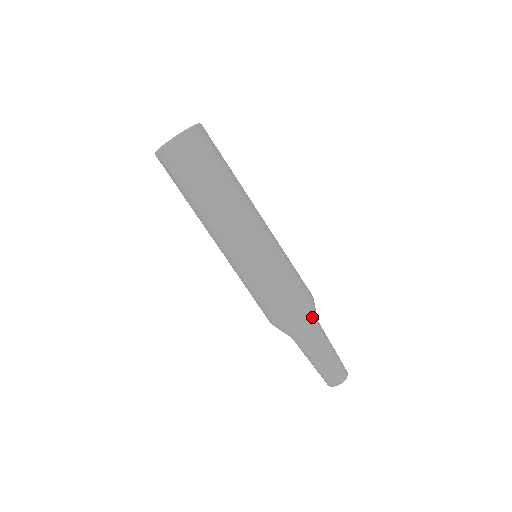
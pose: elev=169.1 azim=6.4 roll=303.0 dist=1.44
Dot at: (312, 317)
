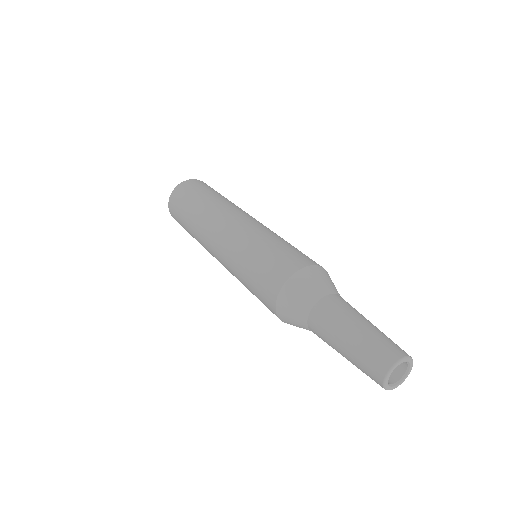
Dot at: (305, 288)
